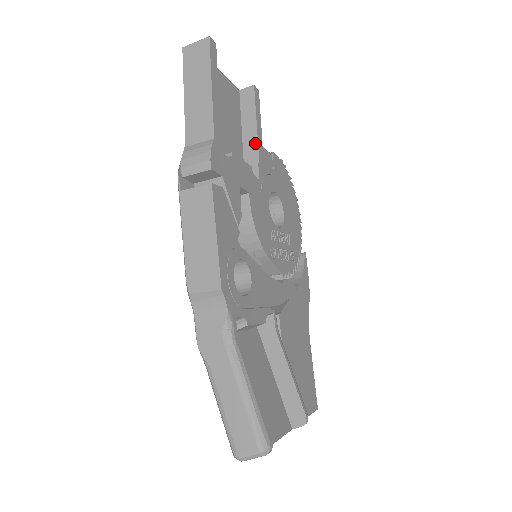
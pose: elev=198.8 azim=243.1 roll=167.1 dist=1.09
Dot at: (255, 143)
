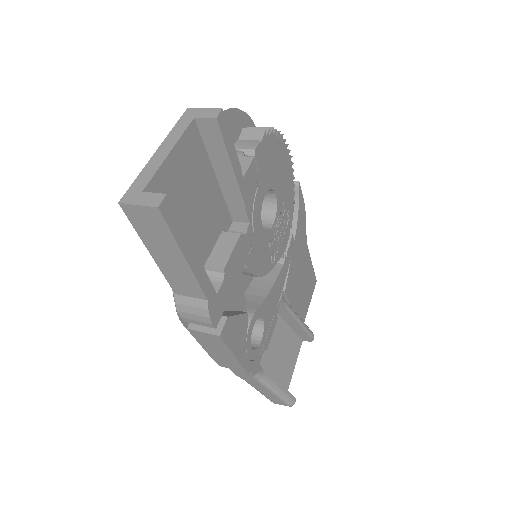
Dot at: (236, 189)
